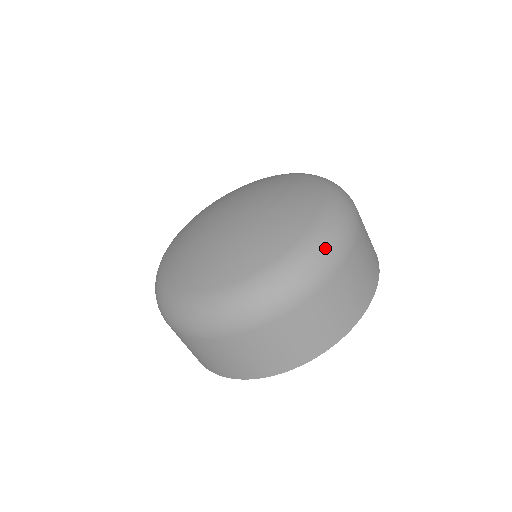
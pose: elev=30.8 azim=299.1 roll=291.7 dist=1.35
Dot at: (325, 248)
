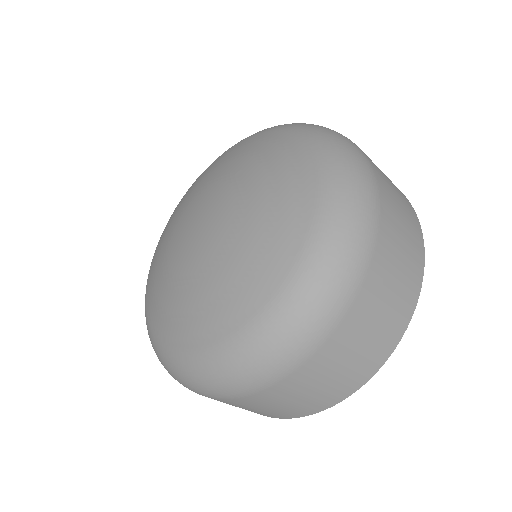
Dot at: (255, 362)
